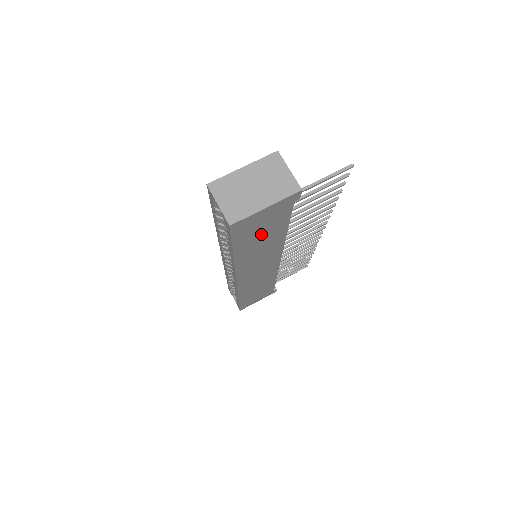
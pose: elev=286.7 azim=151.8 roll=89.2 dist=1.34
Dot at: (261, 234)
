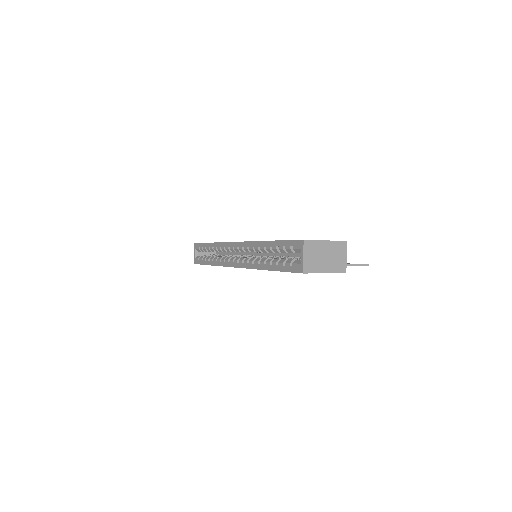
Dot at: occluded
